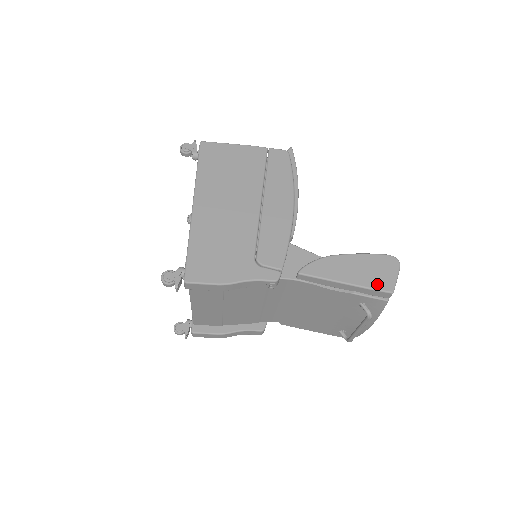
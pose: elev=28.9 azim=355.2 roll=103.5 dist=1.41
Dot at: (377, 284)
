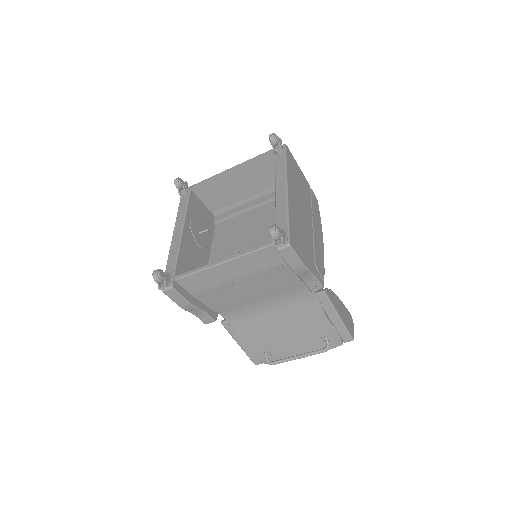
Dot at: (349, 329)
